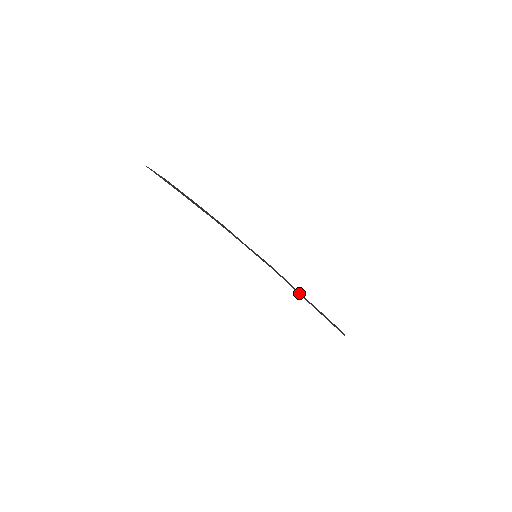
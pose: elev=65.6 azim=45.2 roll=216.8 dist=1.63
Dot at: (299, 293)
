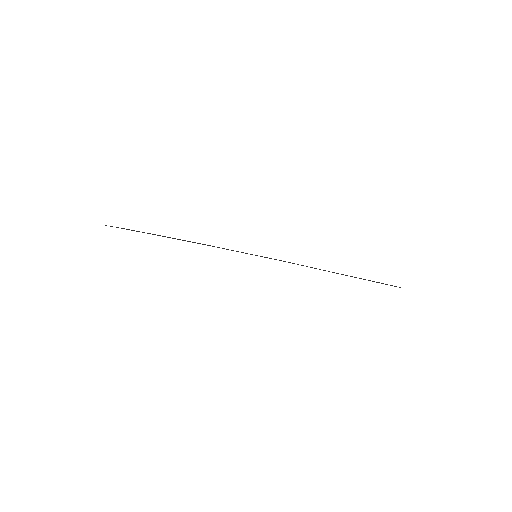
Dot at: (323, 270)
